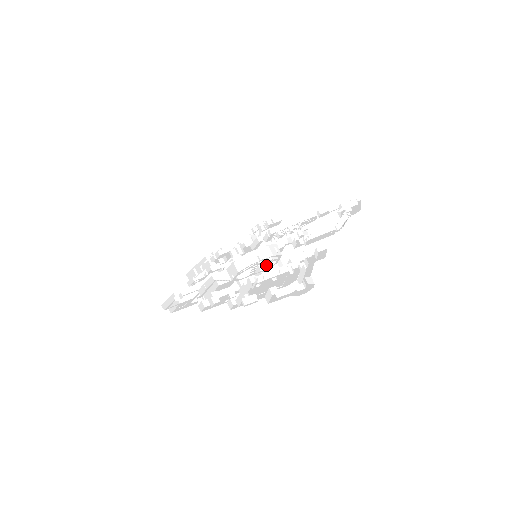
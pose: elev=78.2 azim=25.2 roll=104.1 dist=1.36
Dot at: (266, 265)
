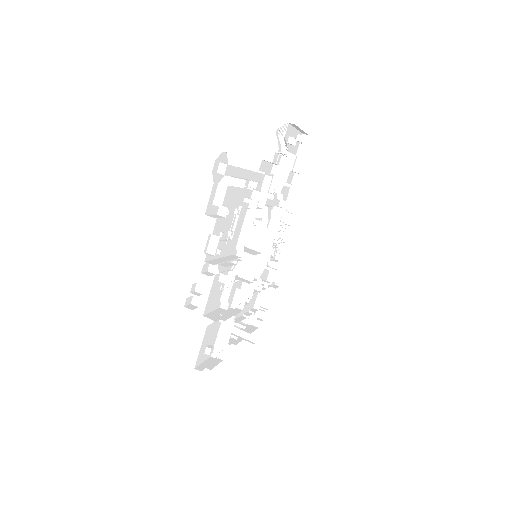
Dot at: (250, 239)
